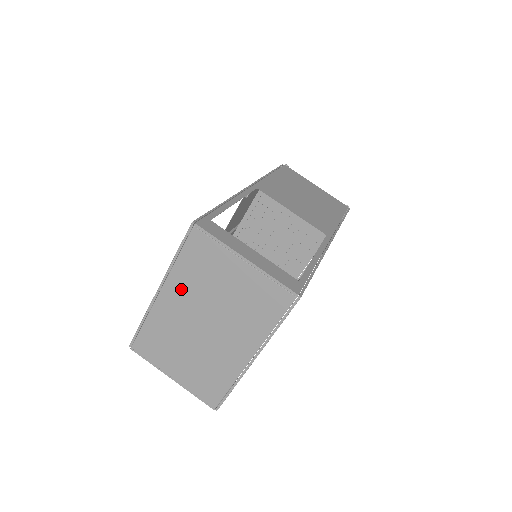
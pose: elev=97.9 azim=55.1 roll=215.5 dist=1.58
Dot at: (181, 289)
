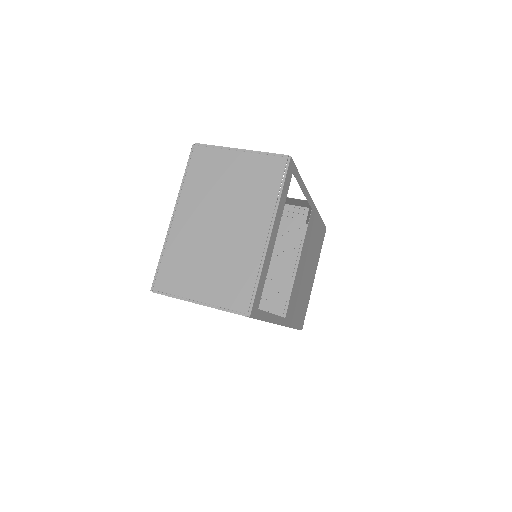
Dot at: (193, 202)
